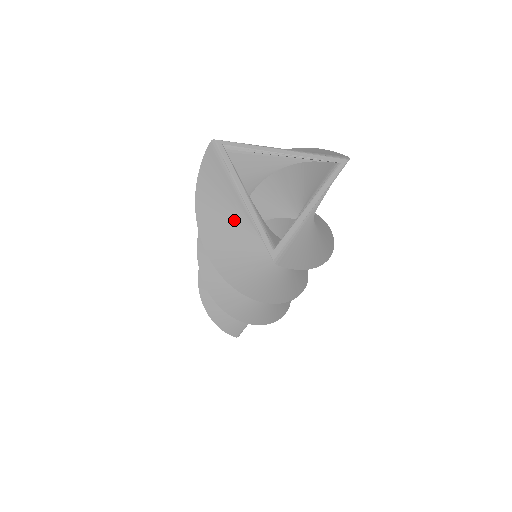
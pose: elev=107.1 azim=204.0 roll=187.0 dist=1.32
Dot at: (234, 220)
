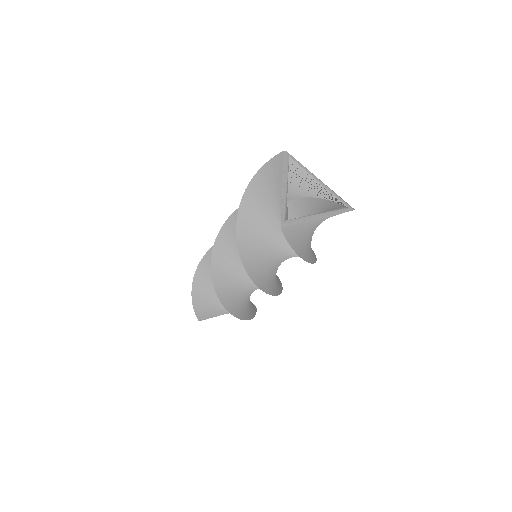
Dot at: (268, 201)
